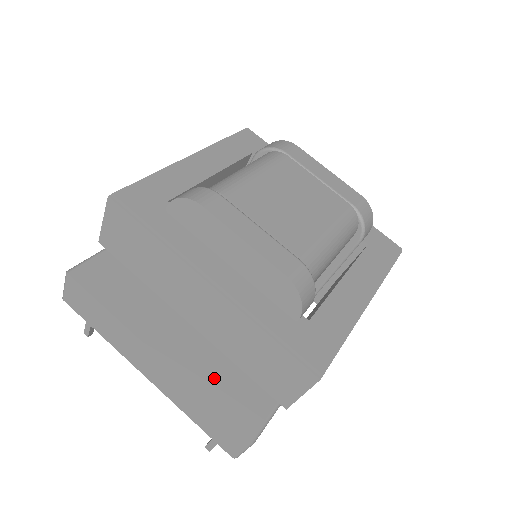
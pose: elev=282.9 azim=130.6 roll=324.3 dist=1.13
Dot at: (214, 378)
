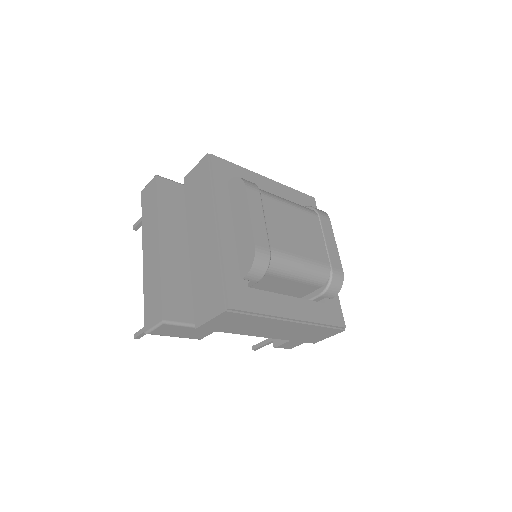
Dot at: (175, 279)
